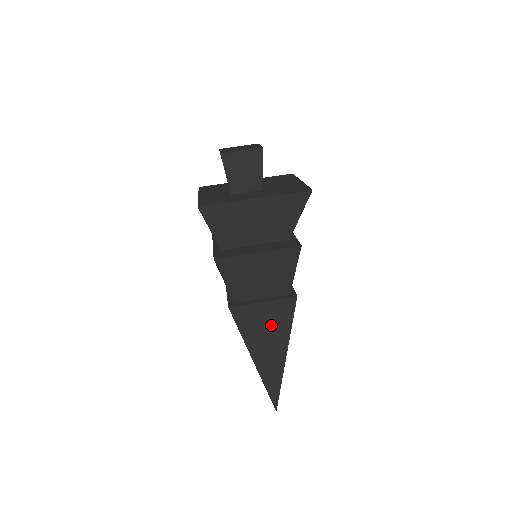
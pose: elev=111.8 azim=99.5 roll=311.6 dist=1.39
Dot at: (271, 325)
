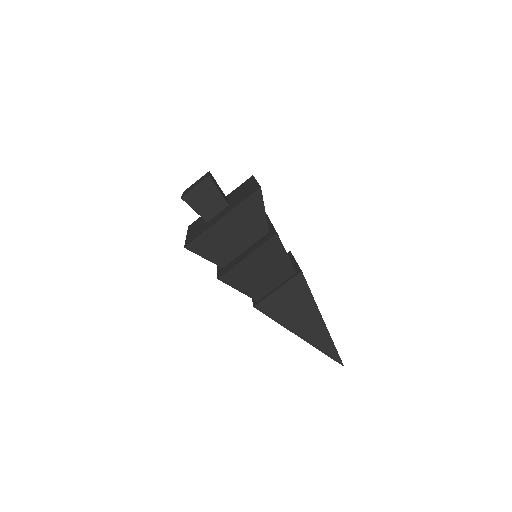
Dot at: (295, 303)
